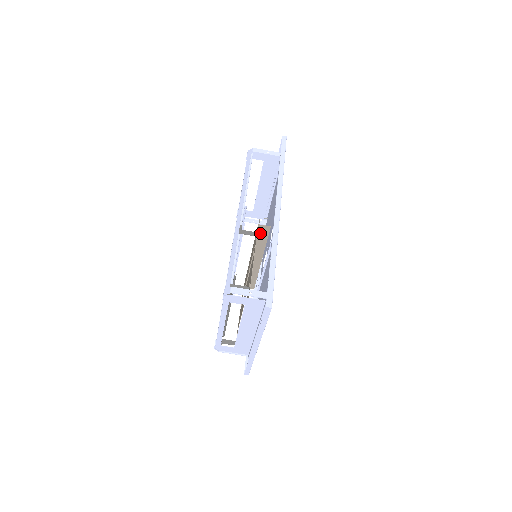
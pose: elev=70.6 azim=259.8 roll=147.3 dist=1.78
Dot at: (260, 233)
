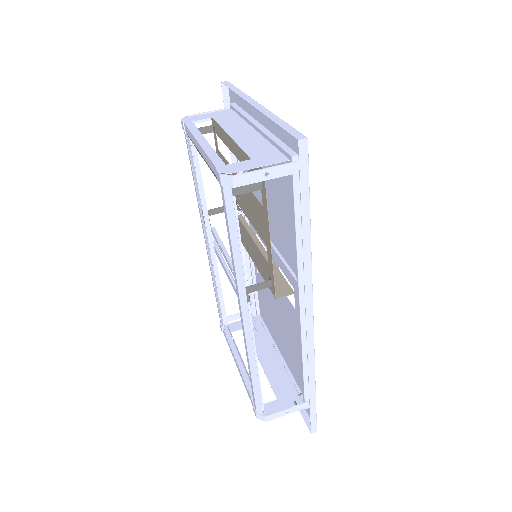
Dot at: occluded
